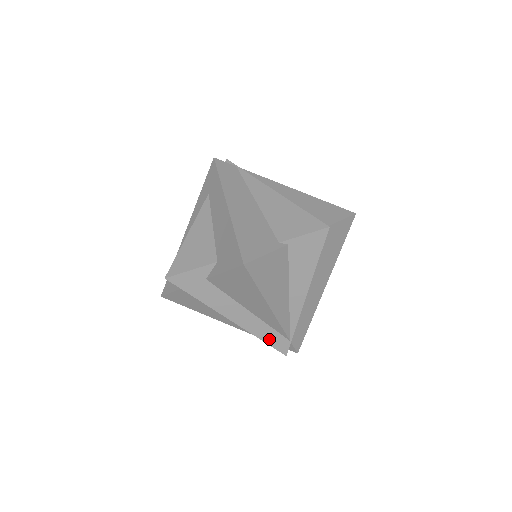
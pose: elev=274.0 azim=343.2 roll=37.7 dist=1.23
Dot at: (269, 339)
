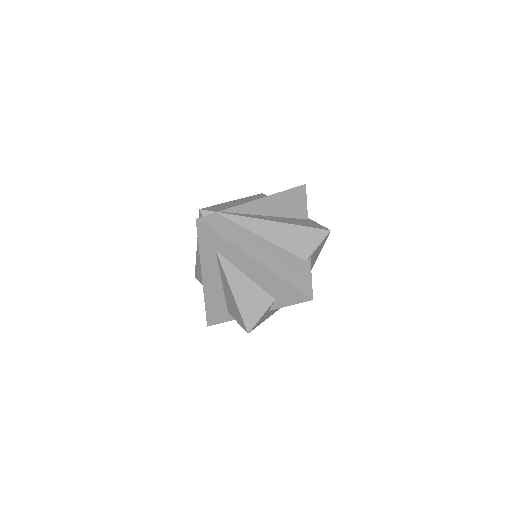
Dot at: occluded
